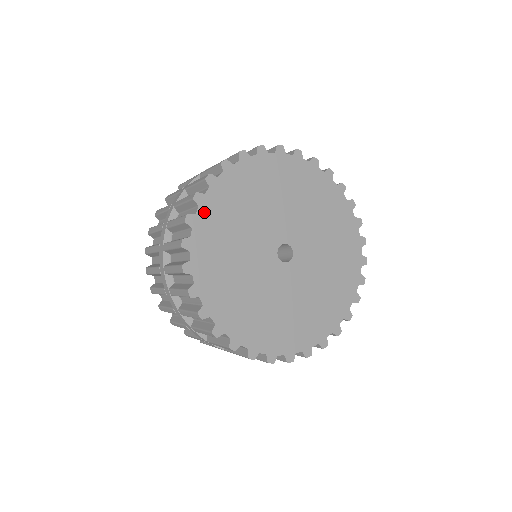
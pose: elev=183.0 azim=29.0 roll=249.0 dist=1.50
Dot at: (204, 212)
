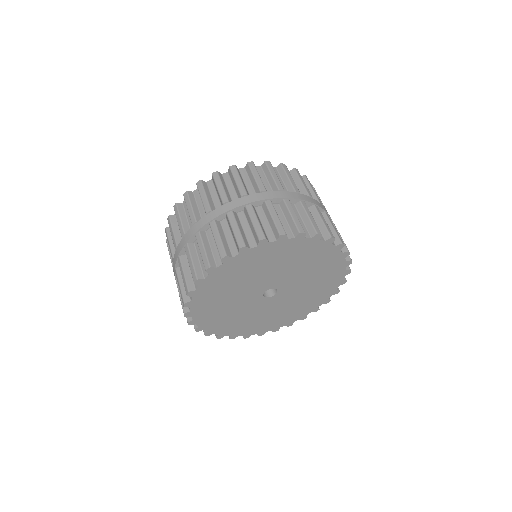
Dot at: (240, 258)
